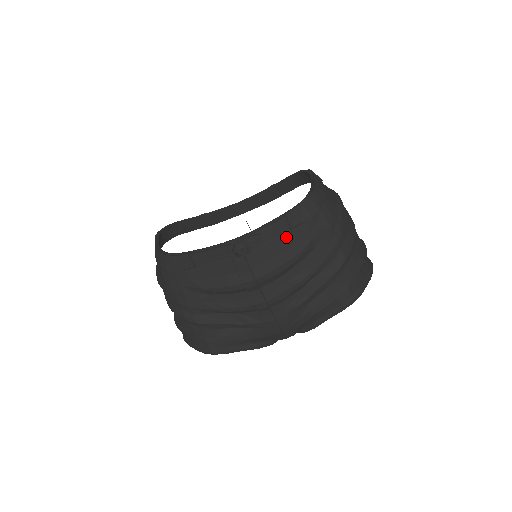
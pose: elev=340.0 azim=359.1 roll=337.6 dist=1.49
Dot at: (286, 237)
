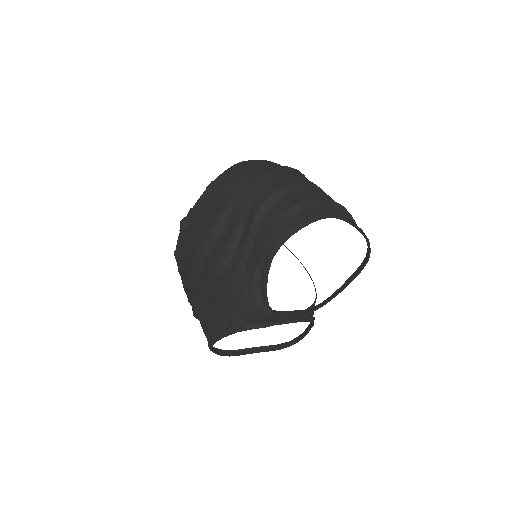
Dot at: (212, 205)
